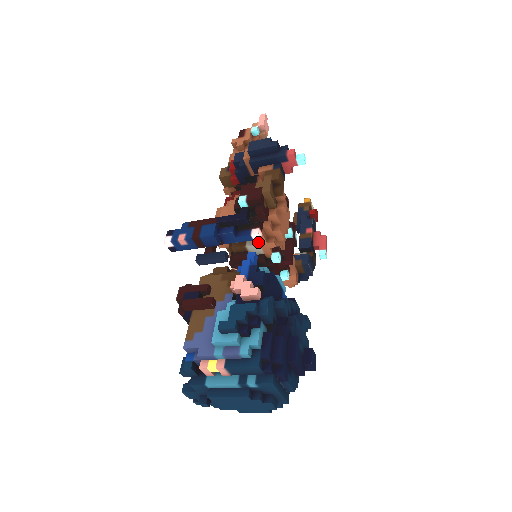
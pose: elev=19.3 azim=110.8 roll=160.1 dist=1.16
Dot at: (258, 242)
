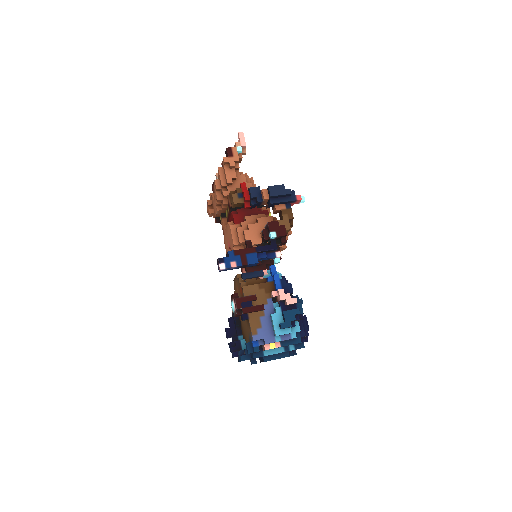
Dot at: occluded
